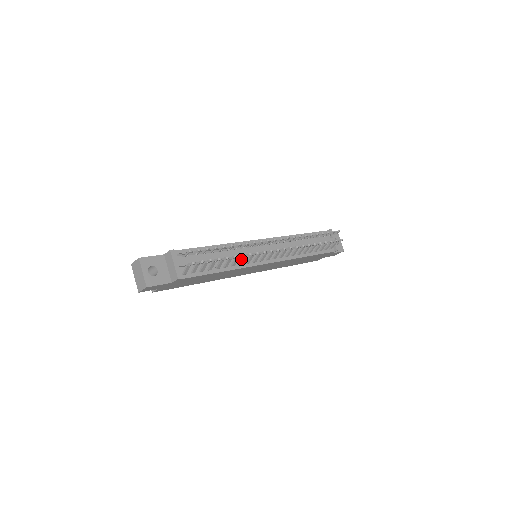
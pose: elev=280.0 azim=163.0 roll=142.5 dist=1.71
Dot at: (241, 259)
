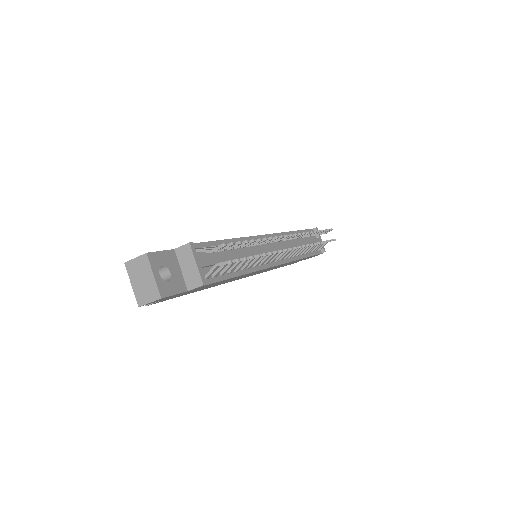
Dot at: (259, 259)
